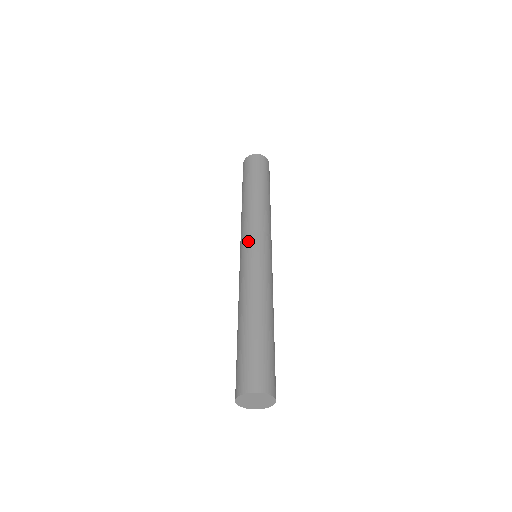
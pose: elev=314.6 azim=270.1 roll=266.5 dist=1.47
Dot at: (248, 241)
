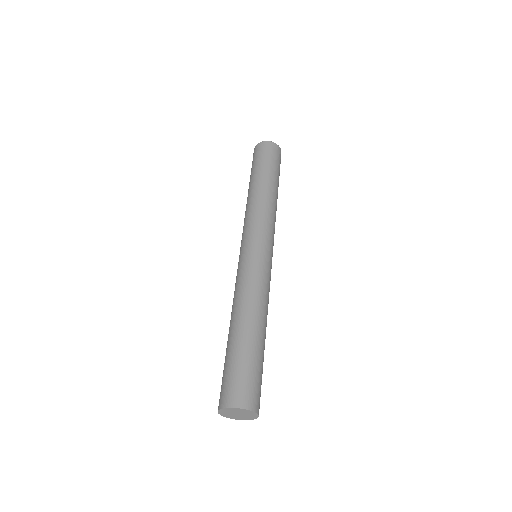
Dot at: (249, 241)
